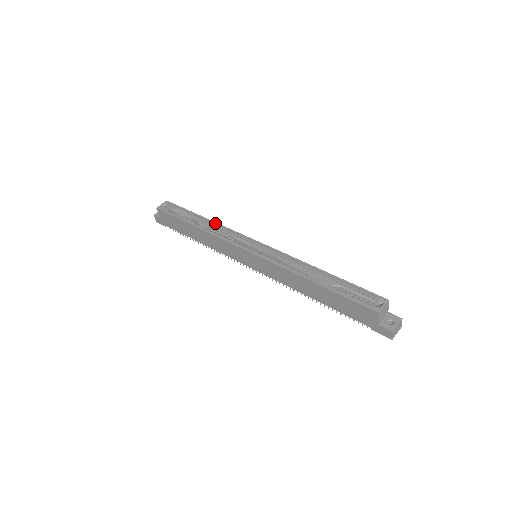
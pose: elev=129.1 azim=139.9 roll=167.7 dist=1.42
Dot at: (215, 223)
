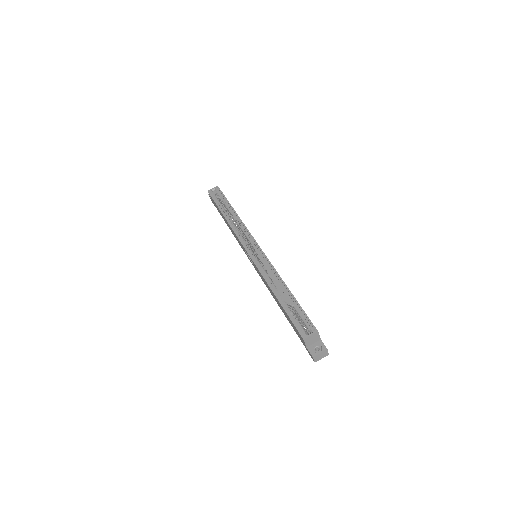
Dot at: (239, 218)
